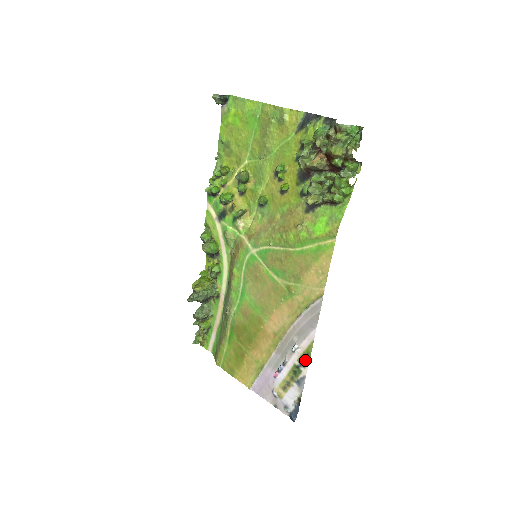
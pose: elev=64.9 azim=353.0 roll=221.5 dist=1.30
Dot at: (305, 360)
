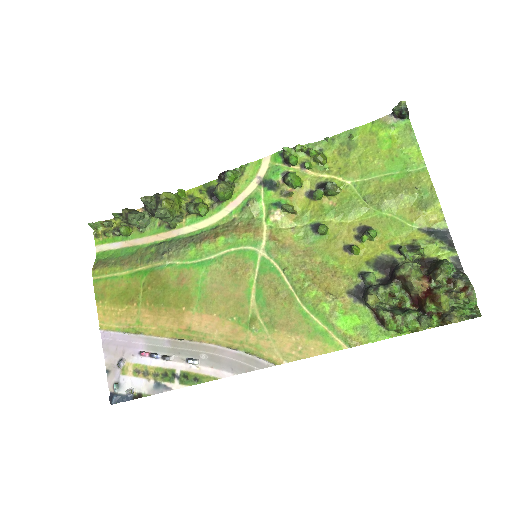
Dot at: (189, 380)
